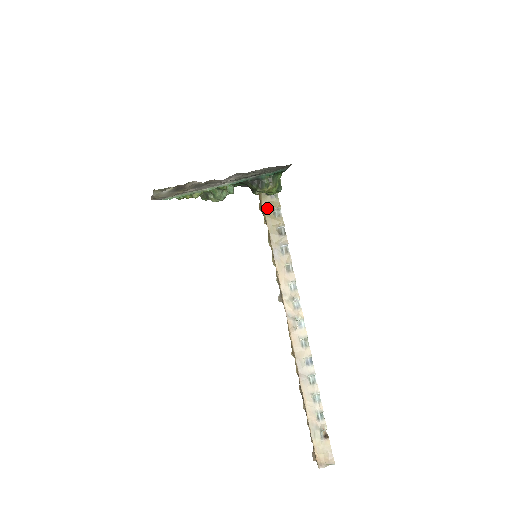
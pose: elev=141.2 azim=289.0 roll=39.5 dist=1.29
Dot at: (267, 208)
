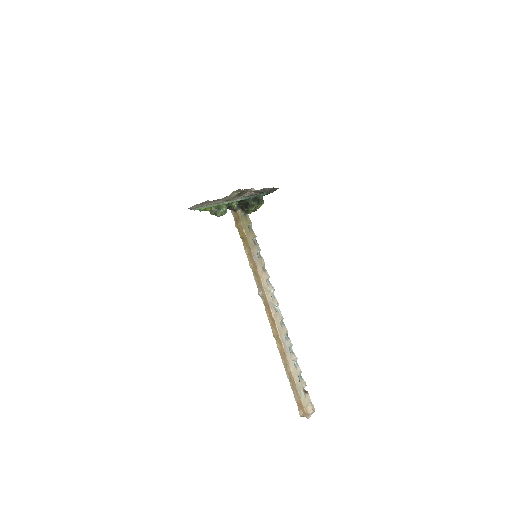
Dot at: (244, 224)
